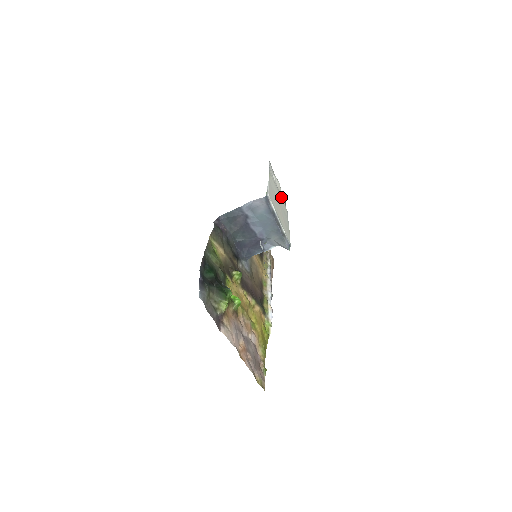
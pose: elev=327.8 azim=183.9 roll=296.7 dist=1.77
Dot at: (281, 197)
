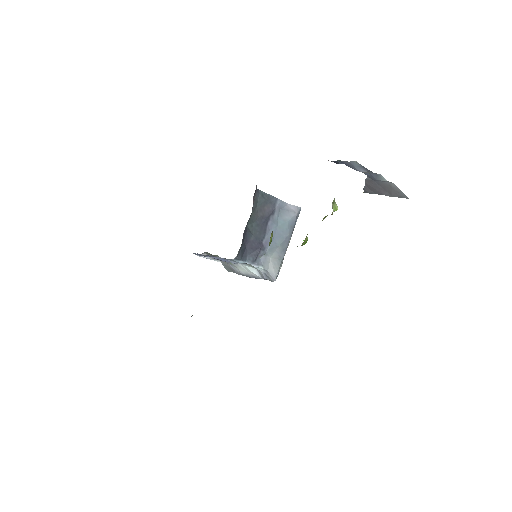
Dot at: occluded
